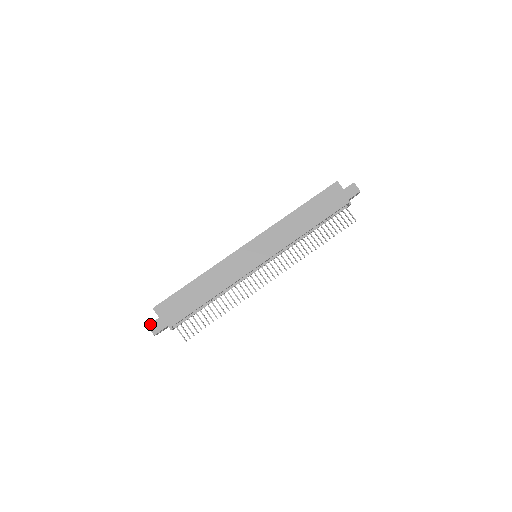
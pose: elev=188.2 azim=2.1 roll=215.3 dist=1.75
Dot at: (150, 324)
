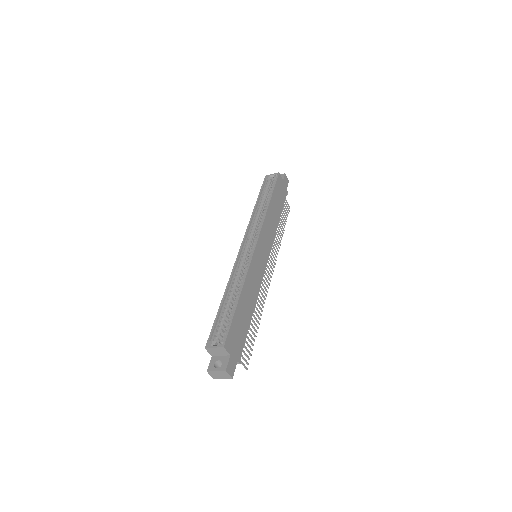
Dot at: (227, 367)
